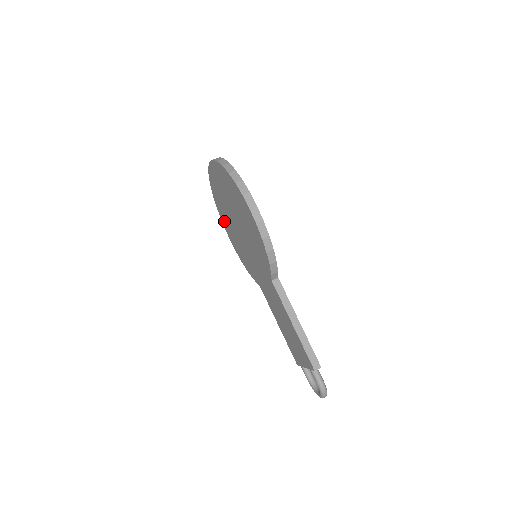
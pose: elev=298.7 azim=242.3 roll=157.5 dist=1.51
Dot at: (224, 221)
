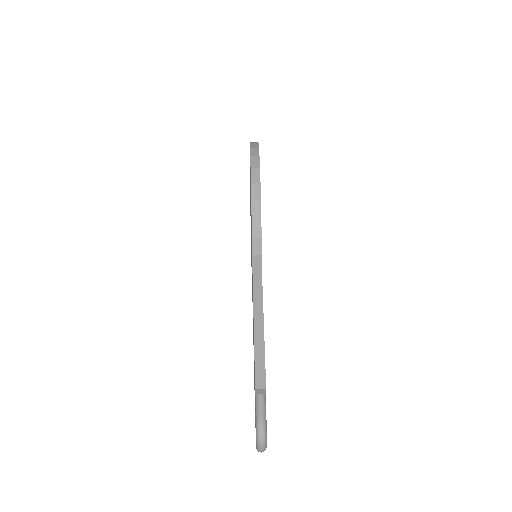
Dot at: occluded
